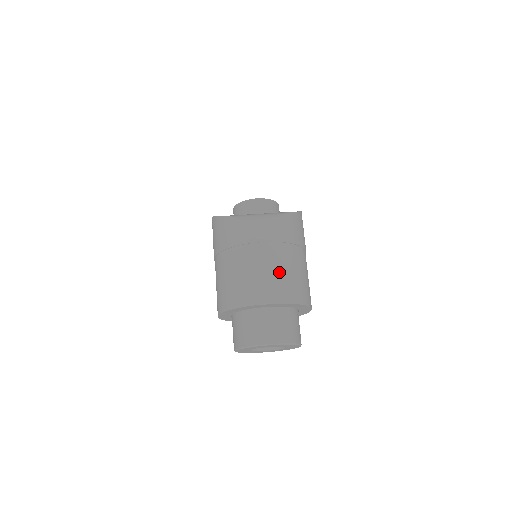
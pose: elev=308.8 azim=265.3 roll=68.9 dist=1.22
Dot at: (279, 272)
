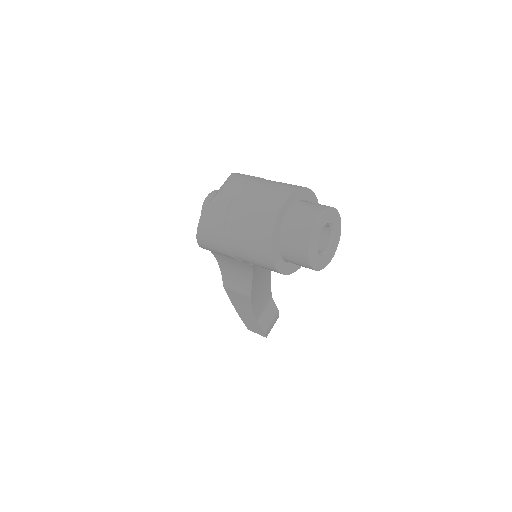
Dot at: (268, 188)
